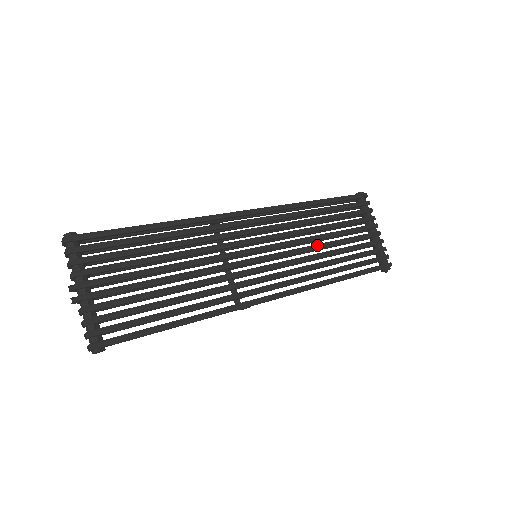
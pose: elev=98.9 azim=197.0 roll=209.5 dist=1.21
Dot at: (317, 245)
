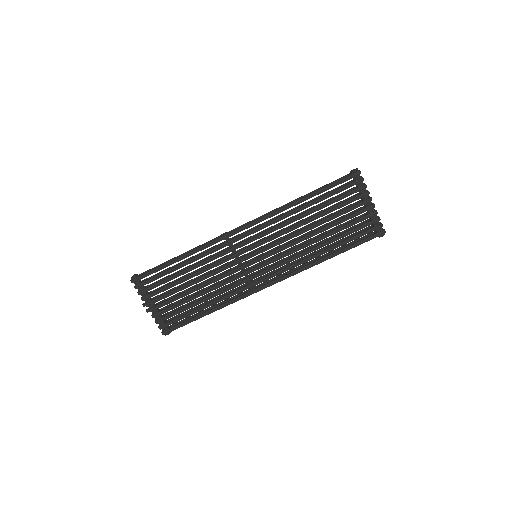
Dot at: (306, 237)
